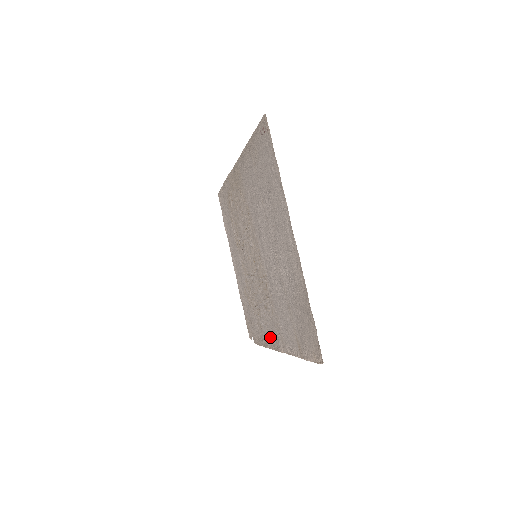
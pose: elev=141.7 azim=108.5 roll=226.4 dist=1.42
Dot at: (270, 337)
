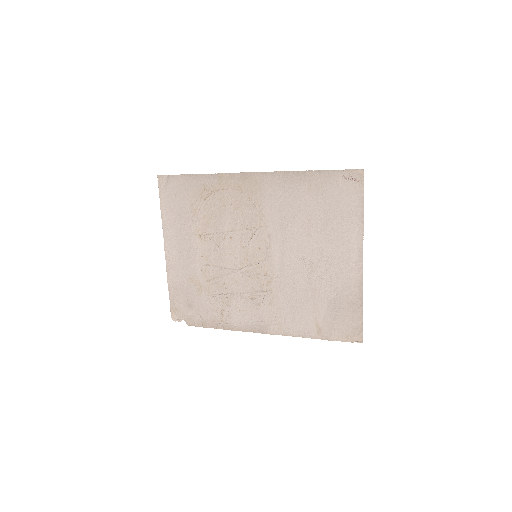
Dot at: (247, 322)
